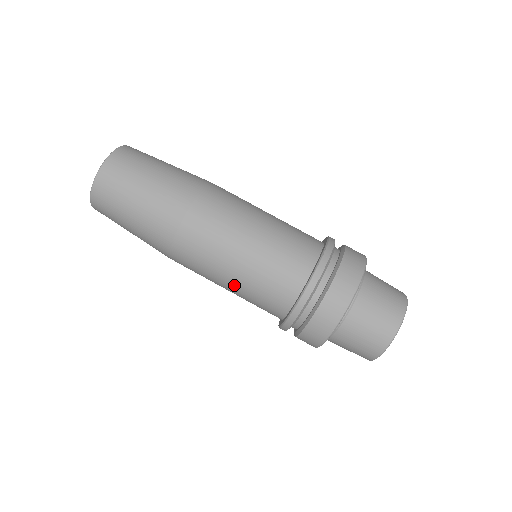
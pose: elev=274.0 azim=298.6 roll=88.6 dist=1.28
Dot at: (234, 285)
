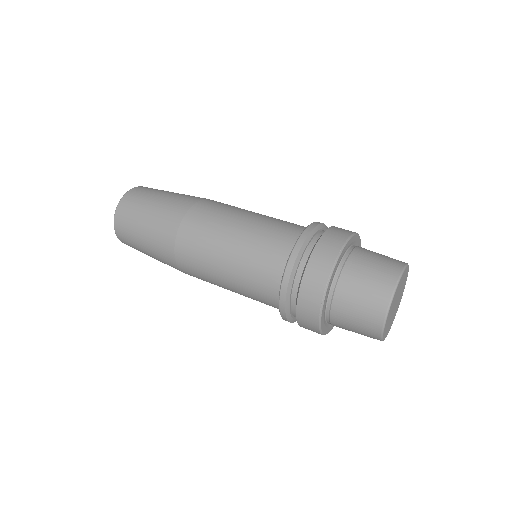
Dot at: (231, 280)
